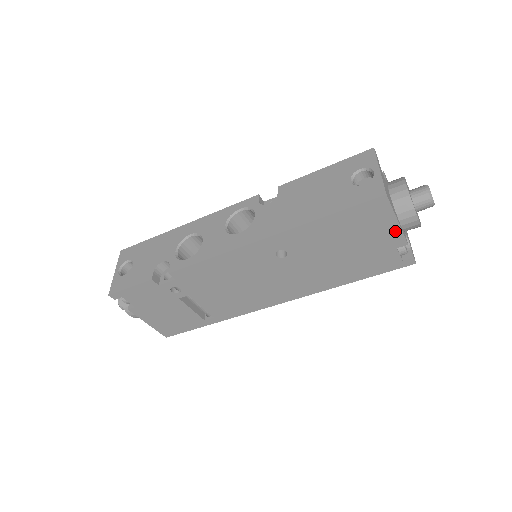
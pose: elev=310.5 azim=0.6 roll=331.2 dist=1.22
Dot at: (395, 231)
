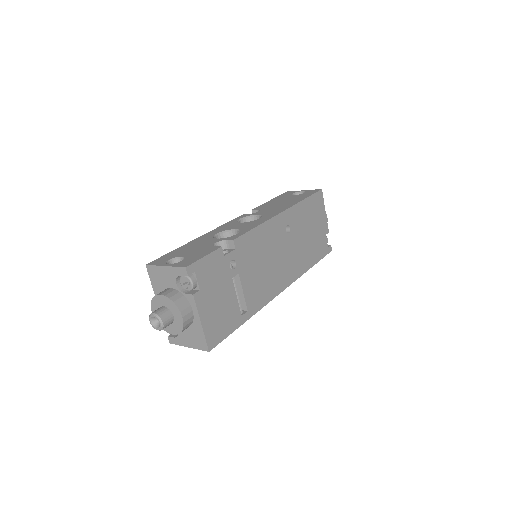
Dot at: (325, 219)
